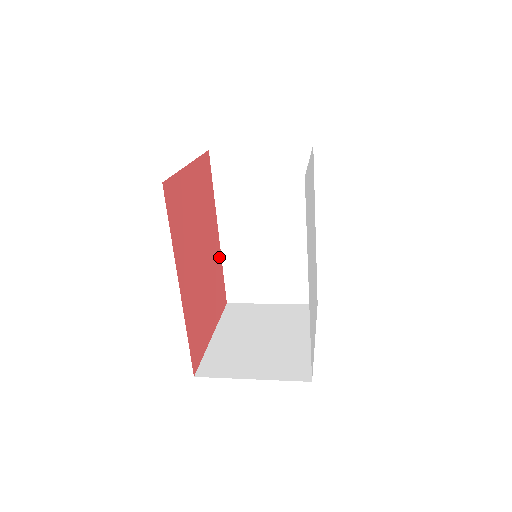
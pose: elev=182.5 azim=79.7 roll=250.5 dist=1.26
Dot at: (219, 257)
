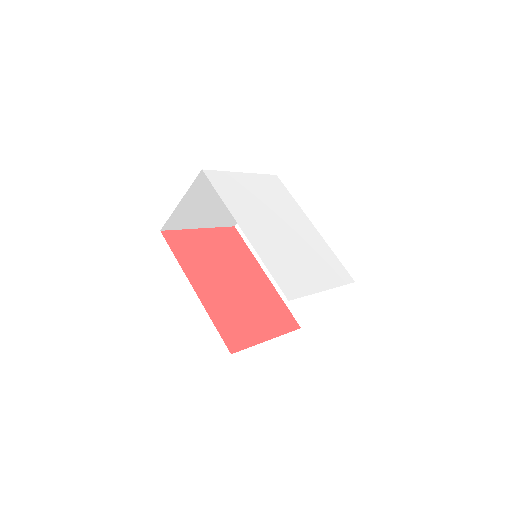
Dot at: (272, 291)
